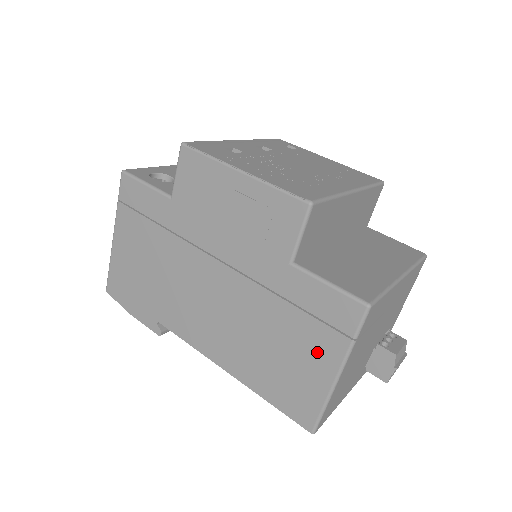
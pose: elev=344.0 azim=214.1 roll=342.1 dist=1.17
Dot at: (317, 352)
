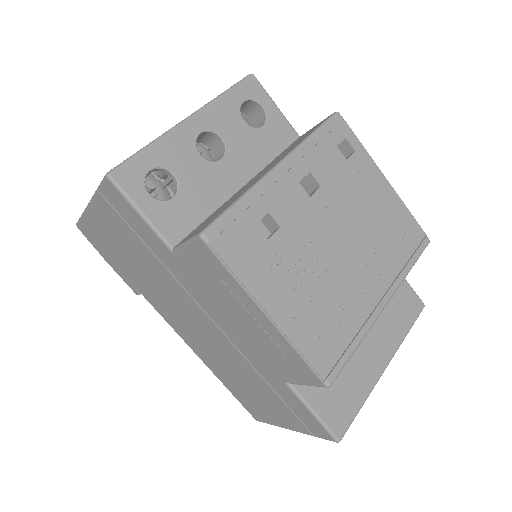
Dot at: (282, 415)
